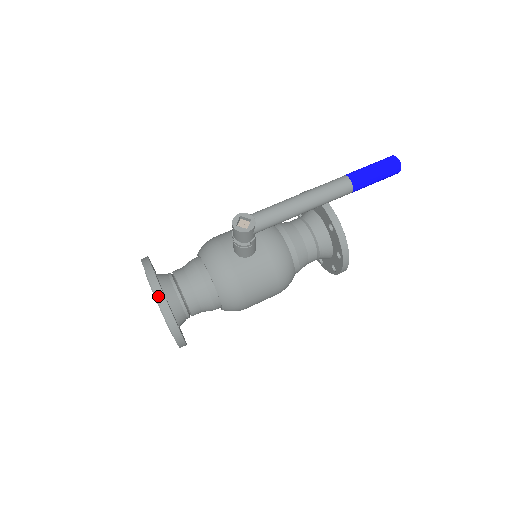
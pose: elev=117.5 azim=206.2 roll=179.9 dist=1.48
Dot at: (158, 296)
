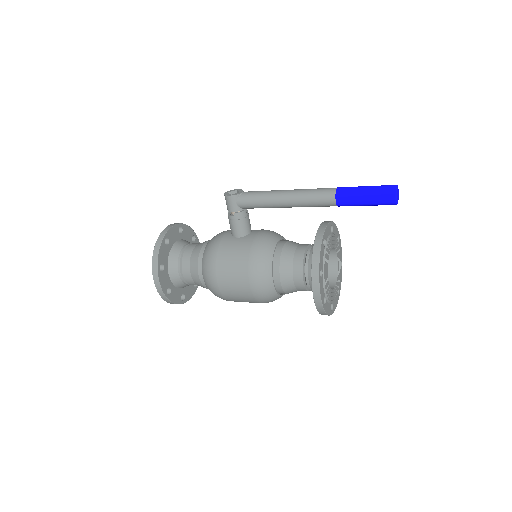
Dot at: (162, 233)
